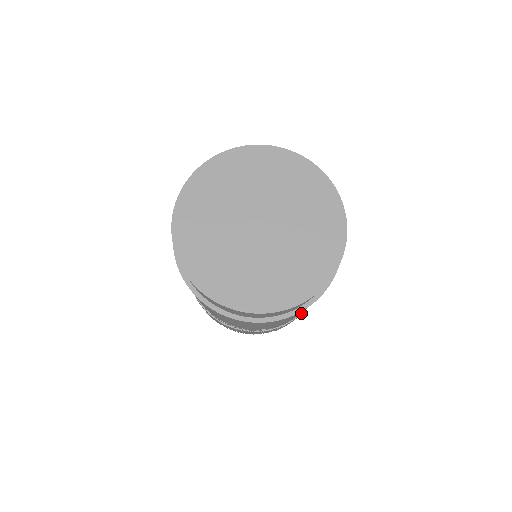
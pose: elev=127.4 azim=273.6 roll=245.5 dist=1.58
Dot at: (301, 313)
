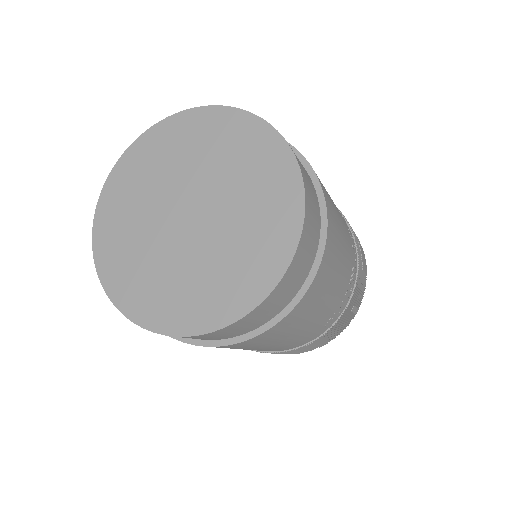
Dot at: (313, 340)
